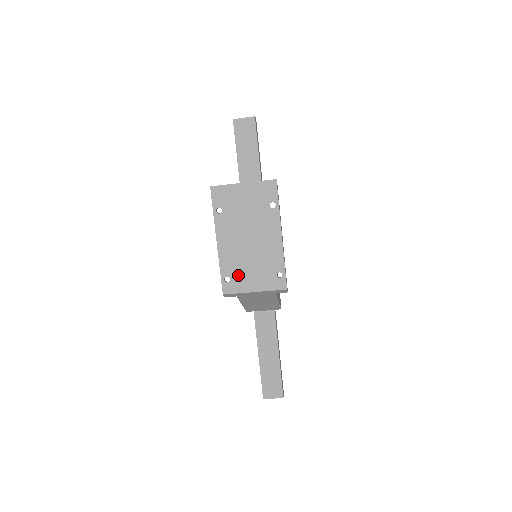
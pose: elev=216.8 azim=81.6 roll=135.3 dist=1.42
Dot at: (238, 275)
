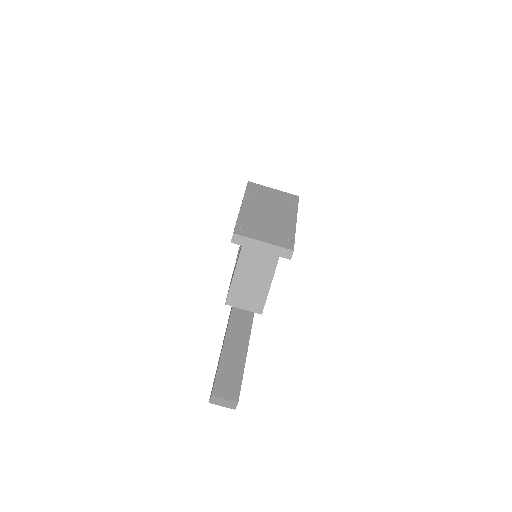
Dot at: (252, 227)
